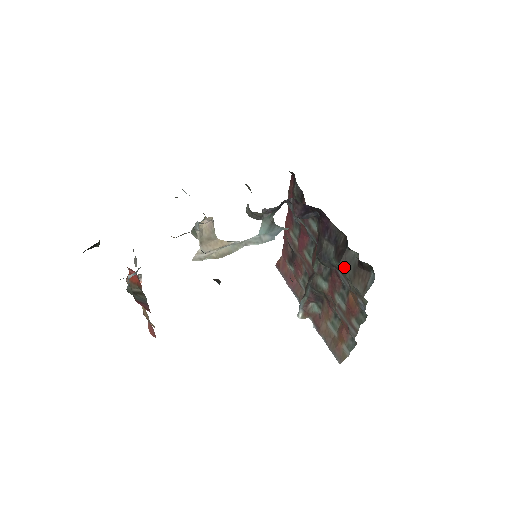
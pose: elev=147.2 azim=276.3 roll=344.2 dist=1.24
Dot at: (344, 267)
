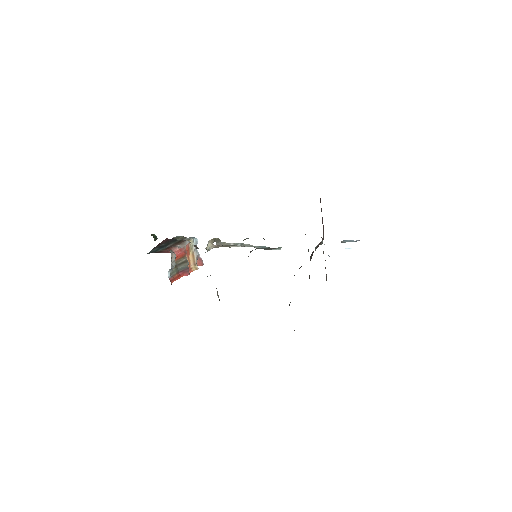
Dot at: occluded
